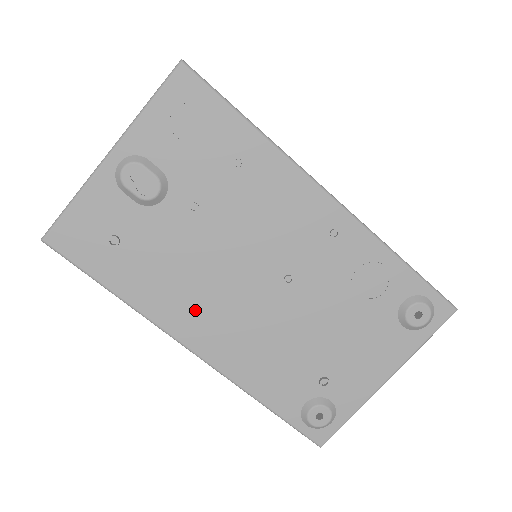
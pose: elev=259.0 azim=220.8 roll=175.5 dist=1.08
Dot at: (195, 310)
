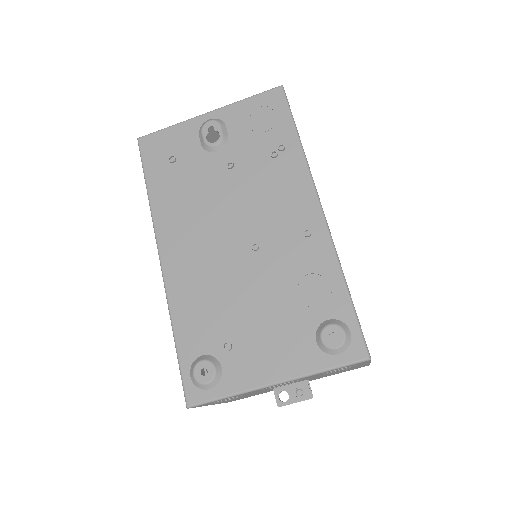
Dot at: (183, 230)
